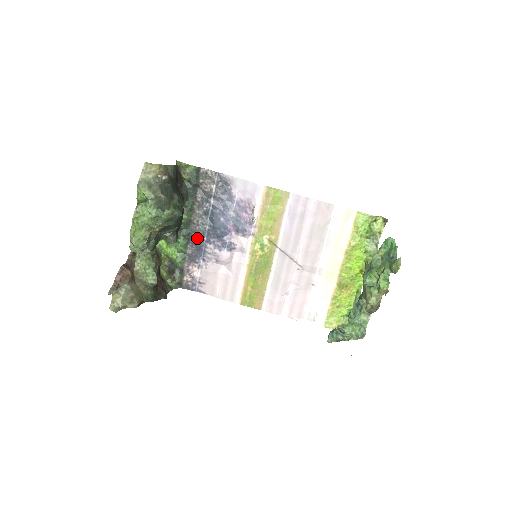
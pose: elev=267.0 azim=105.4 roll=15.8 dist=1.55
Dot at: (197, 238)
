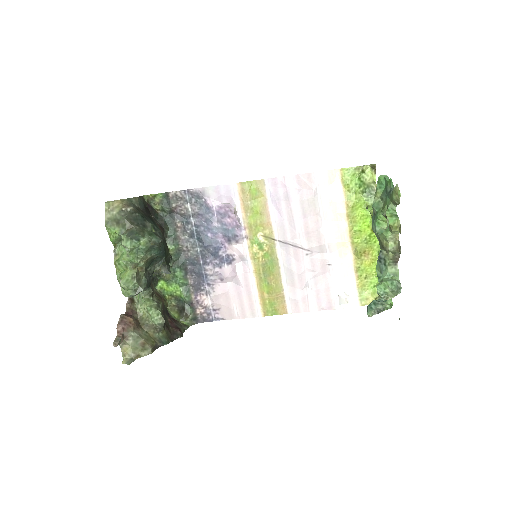
Dot at: (193, 265)
